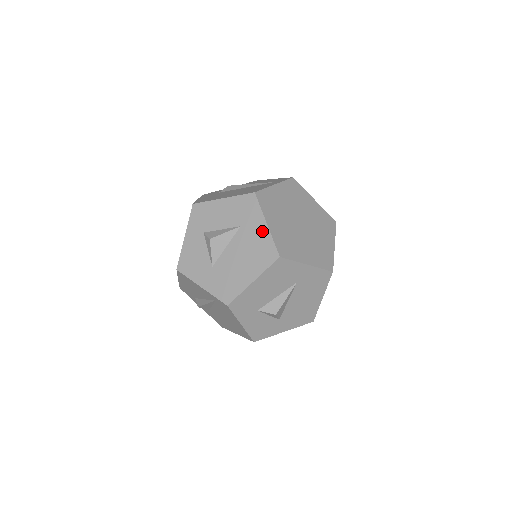
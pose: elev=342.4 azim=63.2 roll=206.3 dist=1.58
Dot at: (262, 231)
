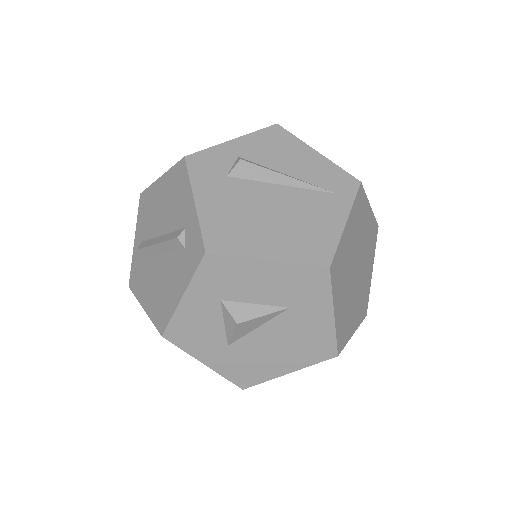
Dot at: (323, 322)
